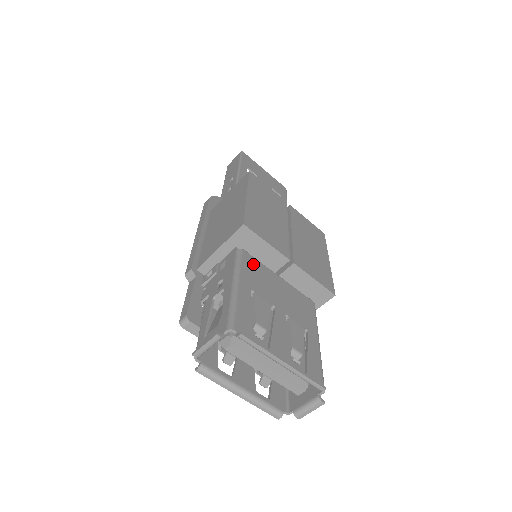
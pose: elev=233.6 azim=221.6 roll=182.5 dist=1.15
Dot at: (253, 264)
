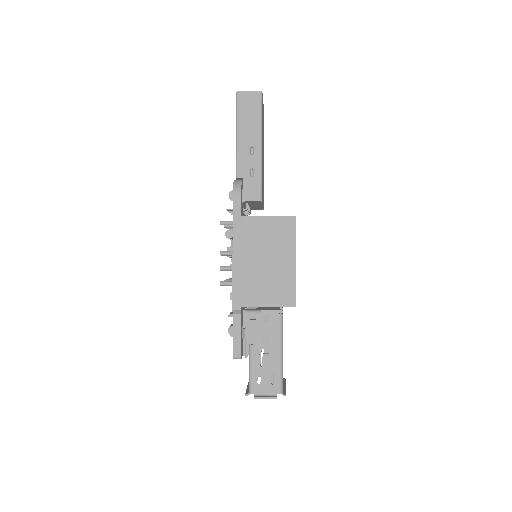
Dot at: occluded
